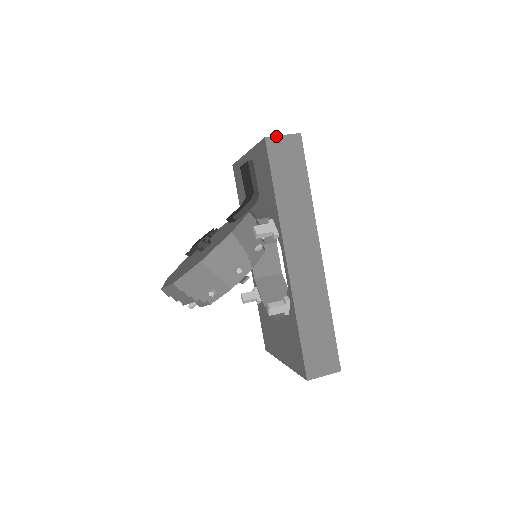
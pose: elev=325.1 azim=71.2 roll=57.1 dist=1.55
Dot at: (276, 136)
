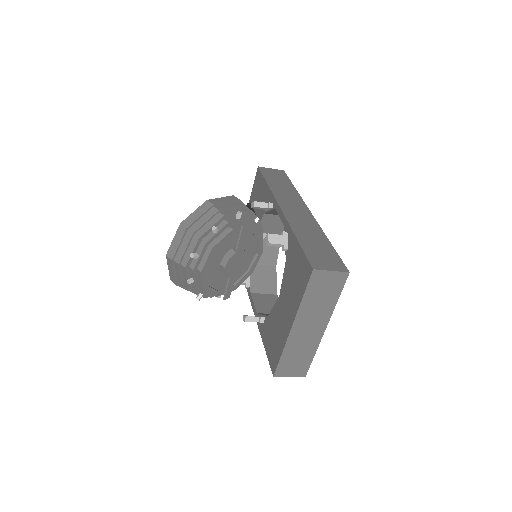
Dot at: (266, 168)
